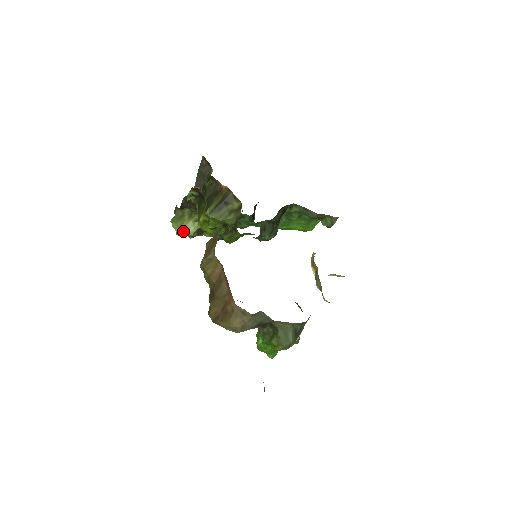
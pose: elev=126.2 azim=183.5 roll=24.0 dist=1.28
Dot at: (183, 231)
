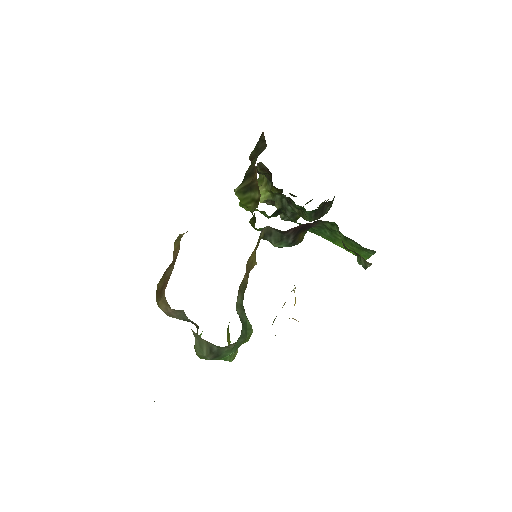
Dot at: occluded
